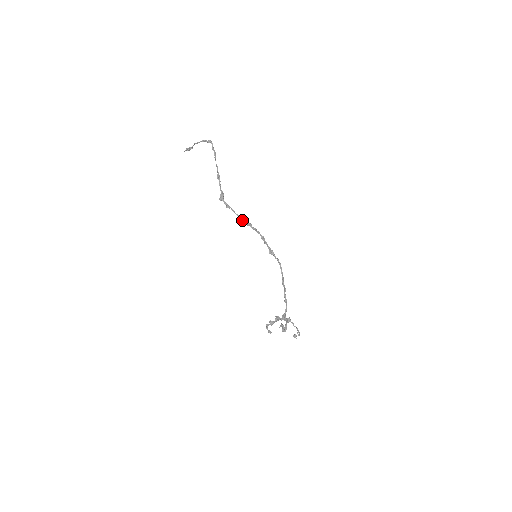
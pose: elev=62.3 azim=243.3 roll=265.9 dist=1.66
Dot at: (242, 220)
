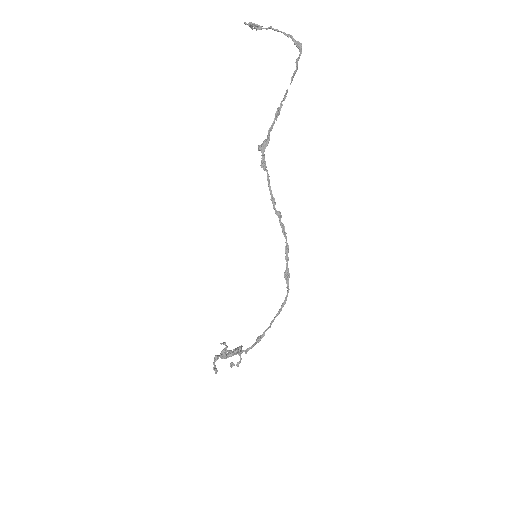
Dot at: (272, 200)
